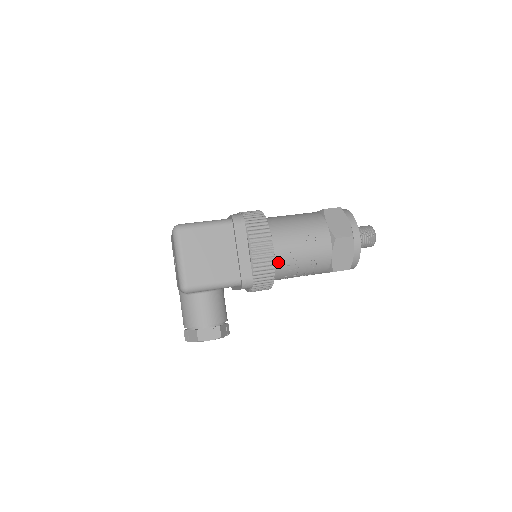
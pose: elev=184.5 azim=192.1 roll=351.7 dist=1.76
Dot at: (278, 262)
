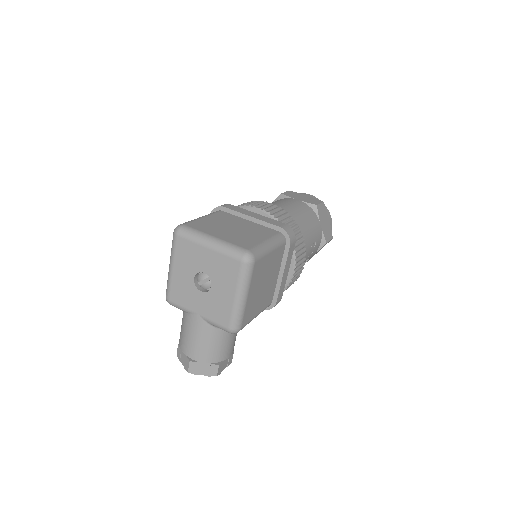
Dot at: occluded
